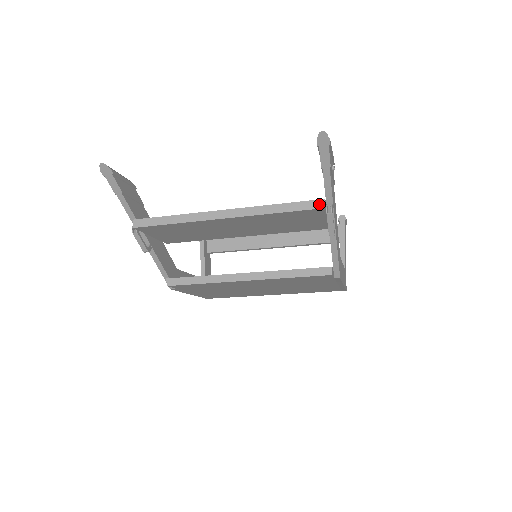
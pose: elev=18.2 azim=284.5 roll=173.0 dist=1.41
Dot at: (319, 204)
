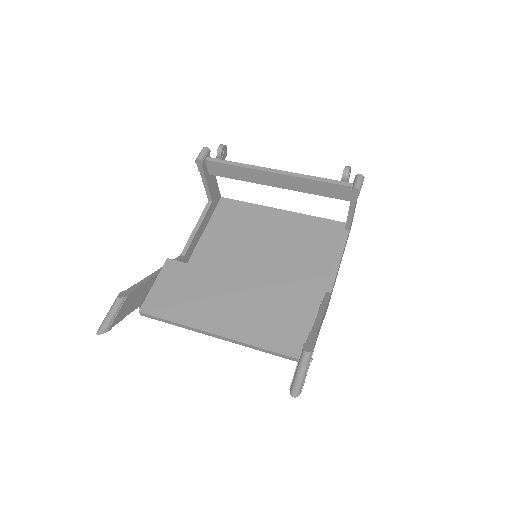
Dot at: occluded
